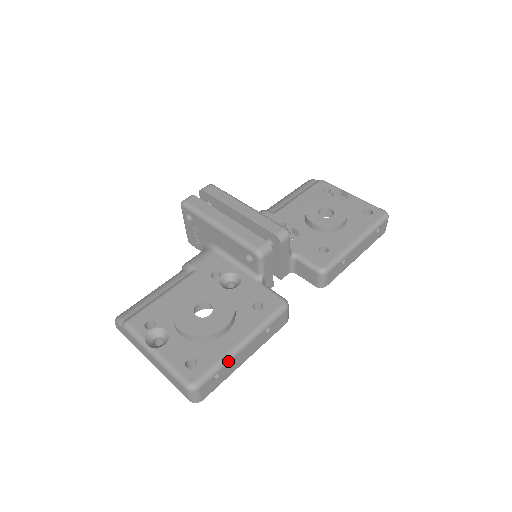
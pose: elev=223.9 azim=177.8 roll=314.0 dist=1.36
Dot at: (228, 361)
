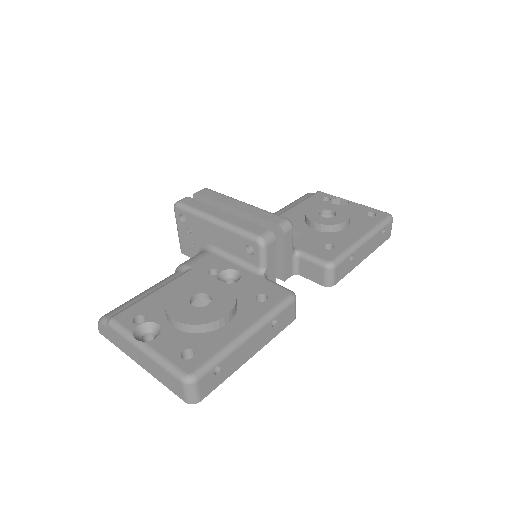
Dot at: (231, 352)
